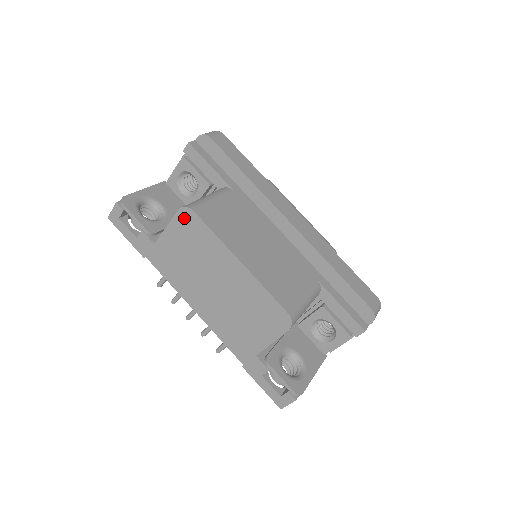
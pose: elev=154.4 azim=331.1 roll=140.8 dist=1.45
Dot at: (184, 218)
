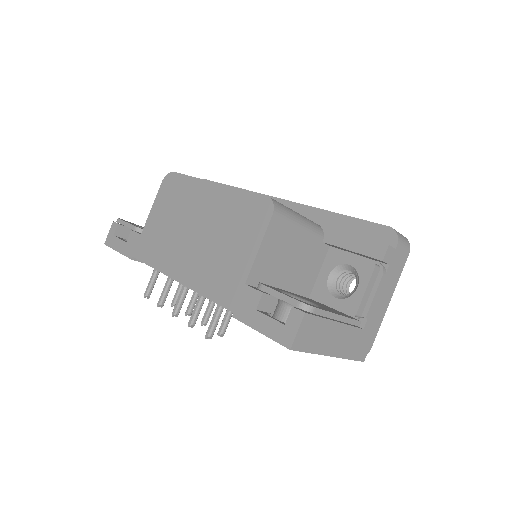
Dot at: (166, 185)
